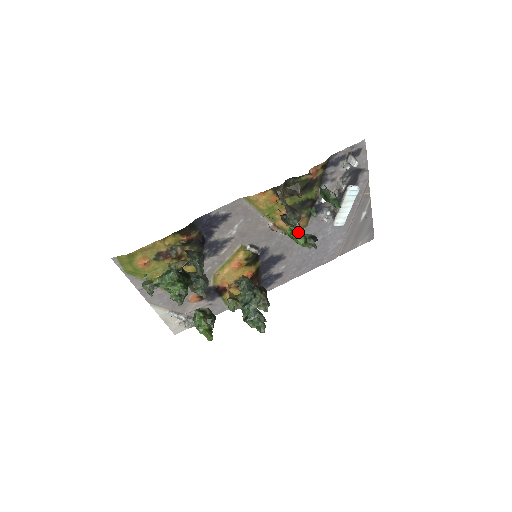
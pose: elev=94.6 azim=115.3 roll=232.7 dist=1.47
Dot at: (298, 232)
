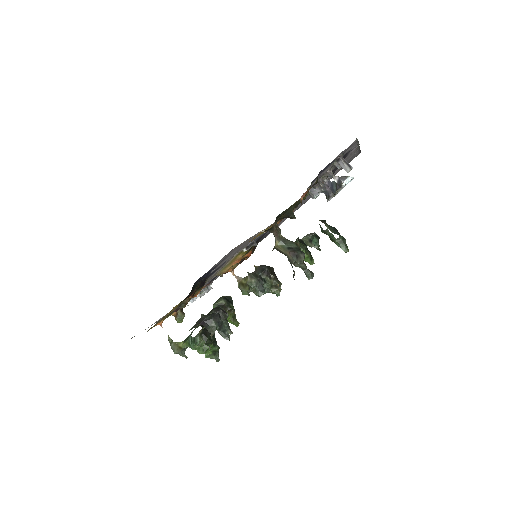
Dot at: (308, 276)
